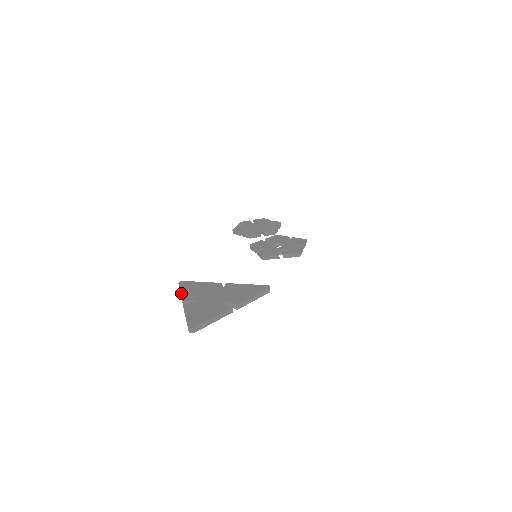
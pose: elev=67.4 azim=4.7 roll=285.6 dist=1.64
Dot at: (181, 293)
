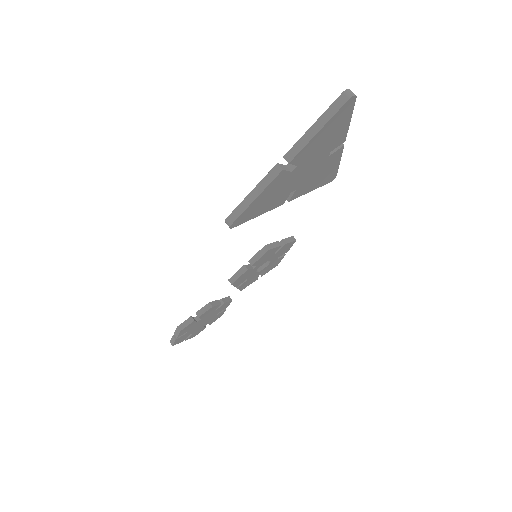
Dot at: (255, 187)
